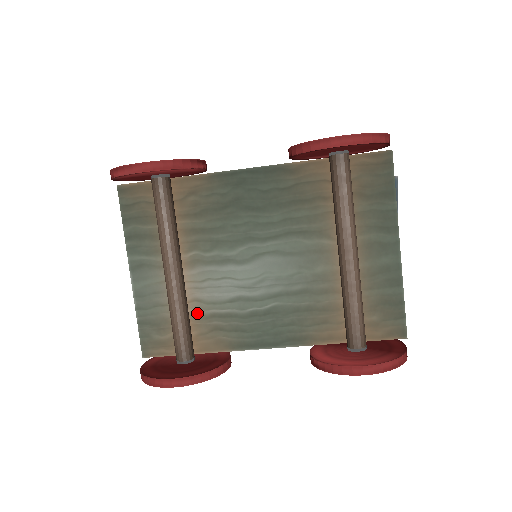
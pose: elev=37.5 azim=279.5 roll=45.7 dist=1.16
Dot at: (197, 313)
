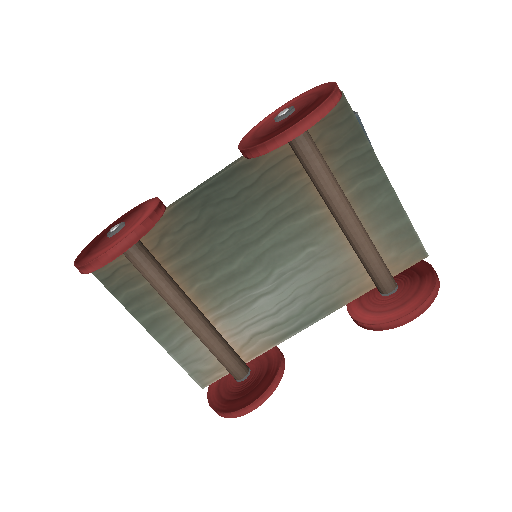
Dot at: (230, 332)
